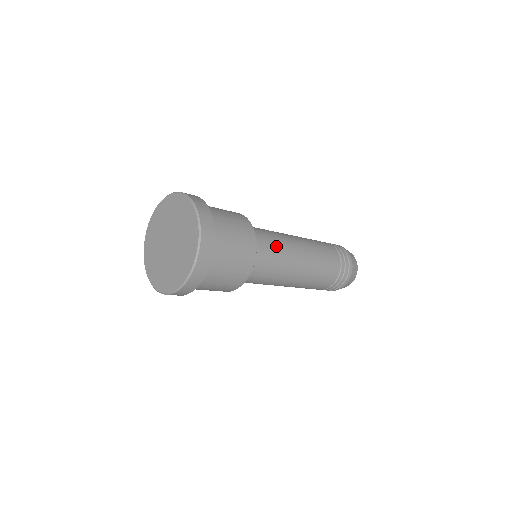
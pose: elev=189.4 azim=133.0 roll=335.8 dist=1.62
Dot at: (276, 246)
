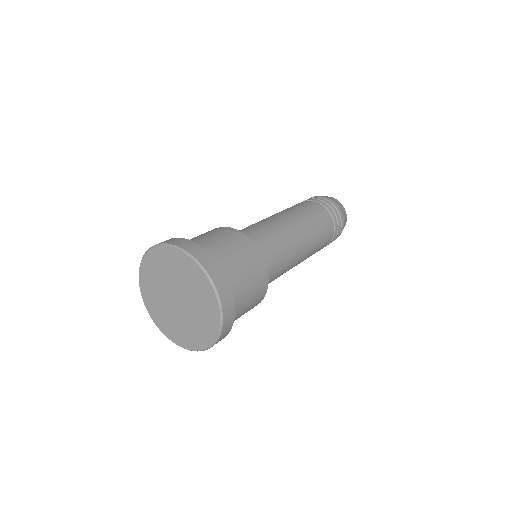
Dot at: (280, 273)
